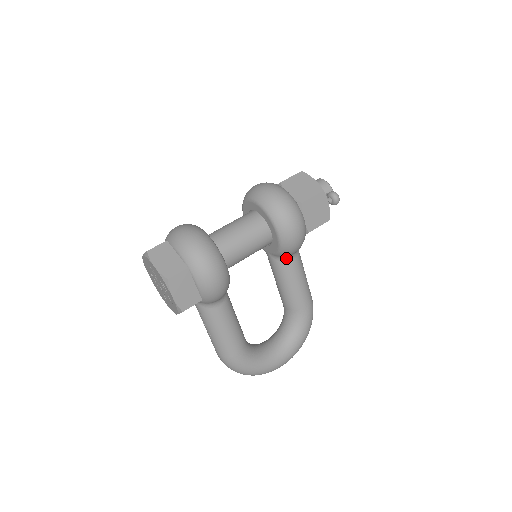
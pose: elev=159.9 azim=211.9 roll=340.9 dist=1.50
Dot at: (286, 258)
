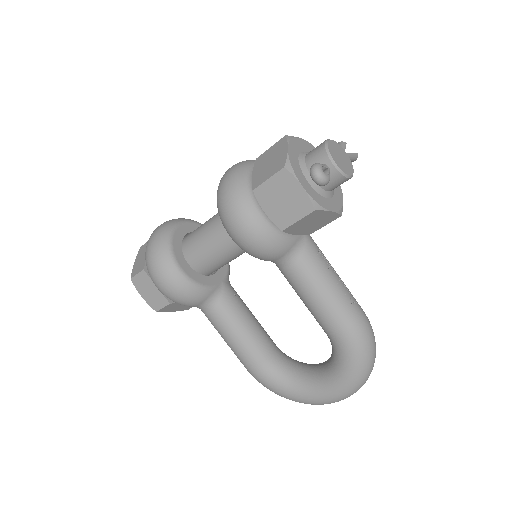
Dot at: (278, 263)
